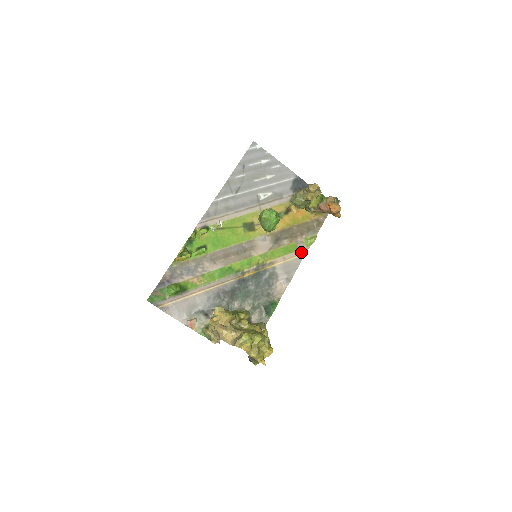
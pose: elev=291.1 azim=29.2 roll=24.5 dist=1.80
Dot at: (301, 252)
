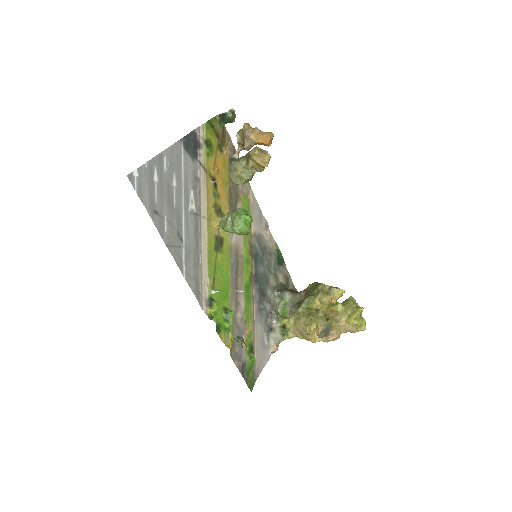
Dot at: (249, 193)
